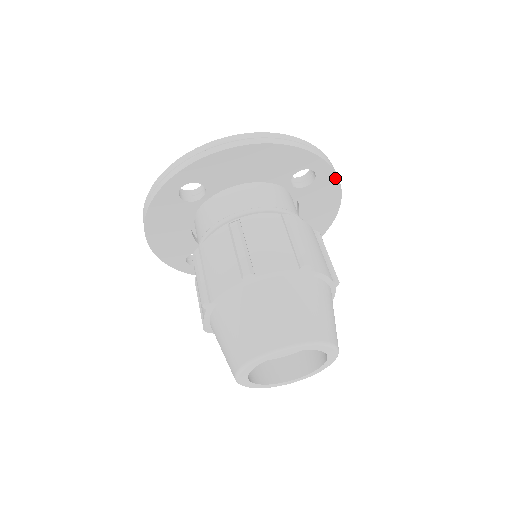
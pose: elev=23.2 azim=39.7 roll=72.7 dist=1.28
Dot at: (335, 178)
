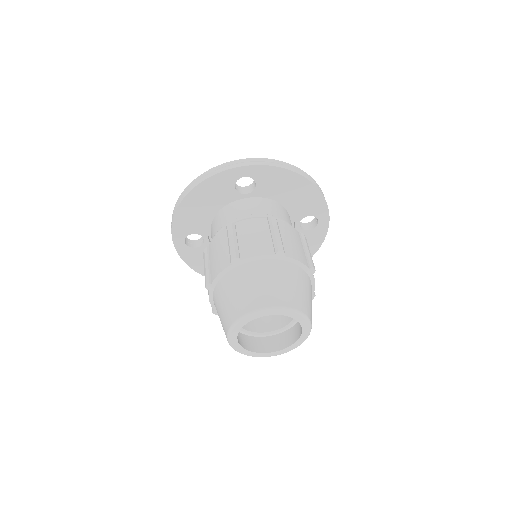
Dot at: (324, 236)
